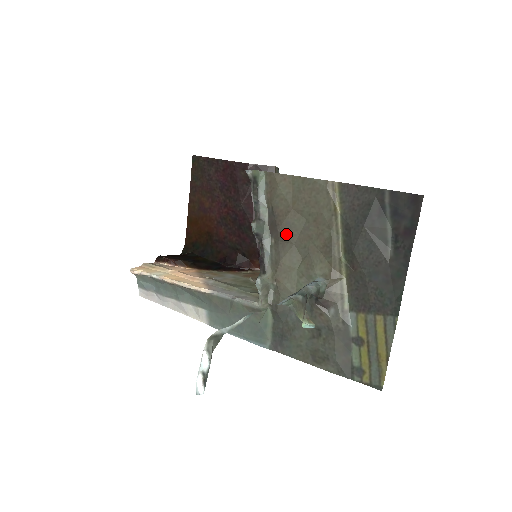
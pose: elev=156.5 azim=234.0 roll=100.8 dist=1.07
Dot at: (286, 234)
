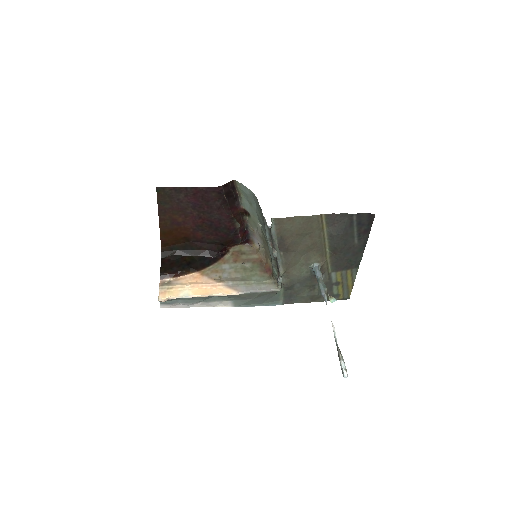
Dot at: (292, 248)
